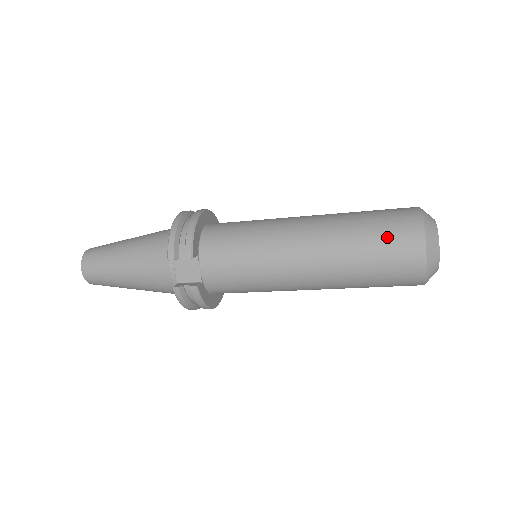
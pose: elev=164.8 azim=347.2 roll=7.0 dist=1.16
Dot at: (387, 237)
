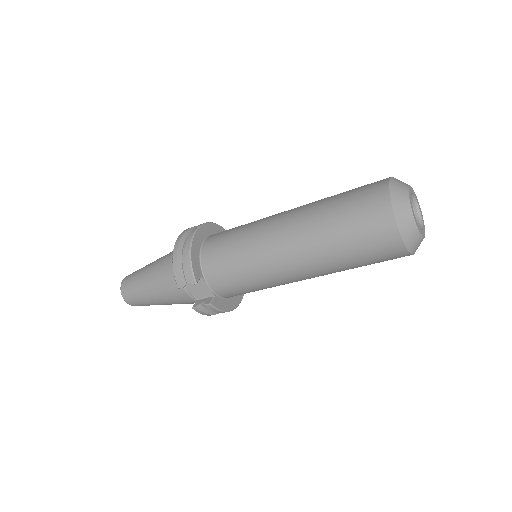
Dot at: (359, 227)
